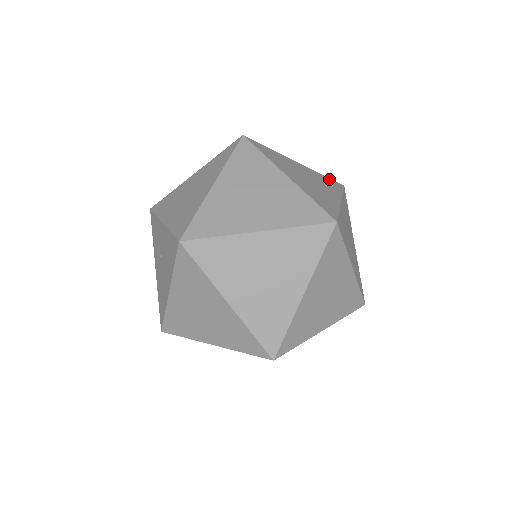
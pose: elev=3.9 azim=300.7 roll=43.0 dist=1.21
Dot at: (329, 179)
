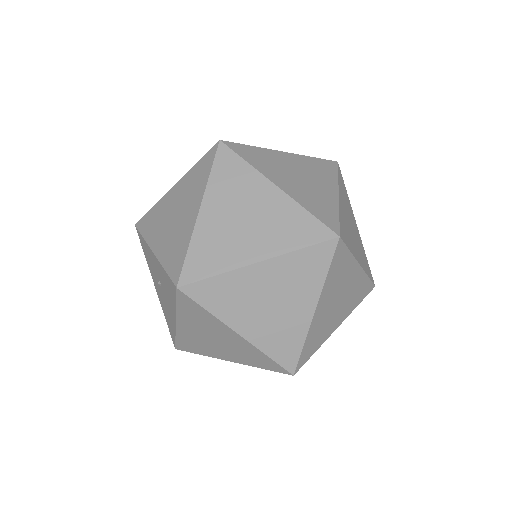
Dot at: (321, 160)
